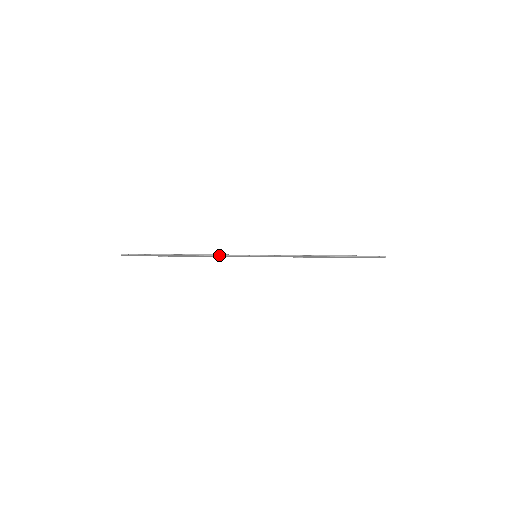
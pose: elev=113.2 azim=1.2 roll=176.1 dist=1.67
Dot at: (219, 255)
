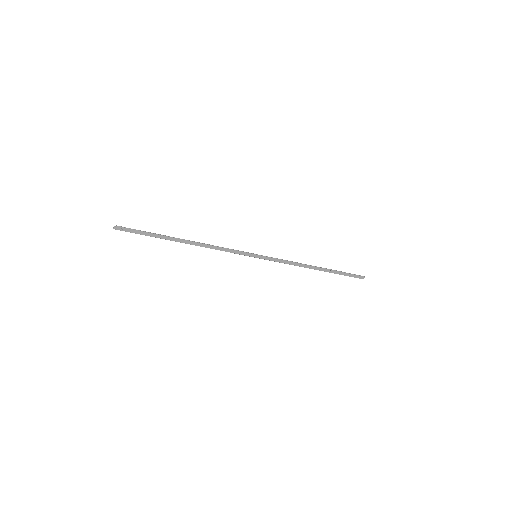
Dot at: (221, 247)
